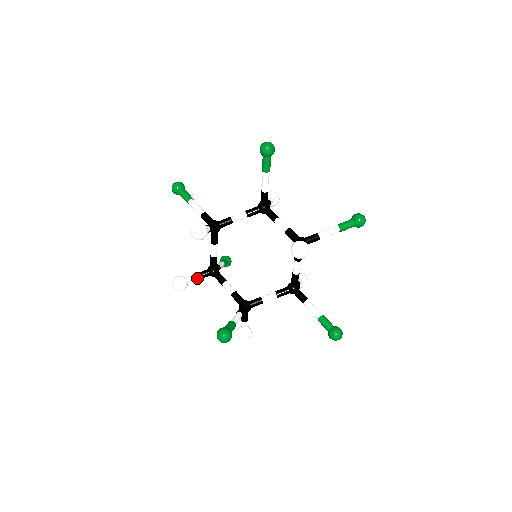
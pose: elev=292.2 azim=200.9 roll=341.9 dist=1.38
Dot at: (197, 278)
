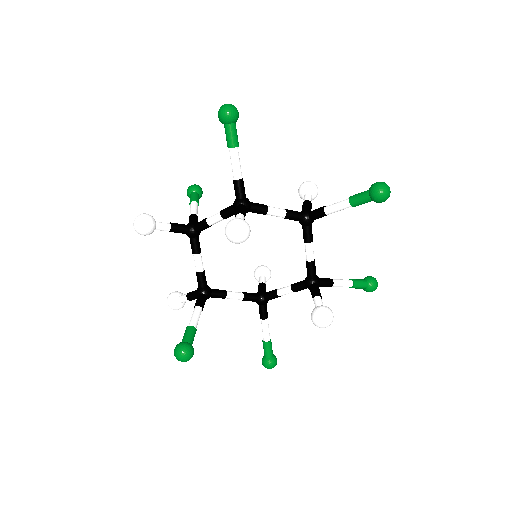
Dot at: (170, 231)
